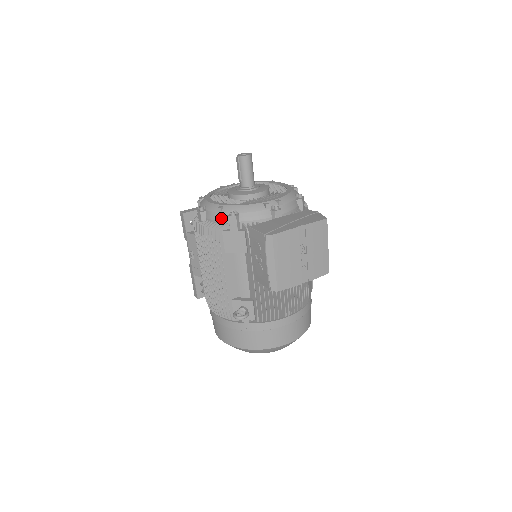
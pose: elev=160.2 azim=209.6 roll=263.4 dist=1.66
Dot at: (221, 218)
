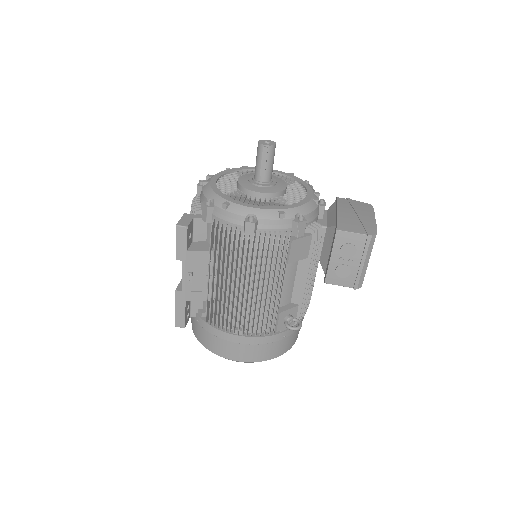
Dot at: (285, 225)
